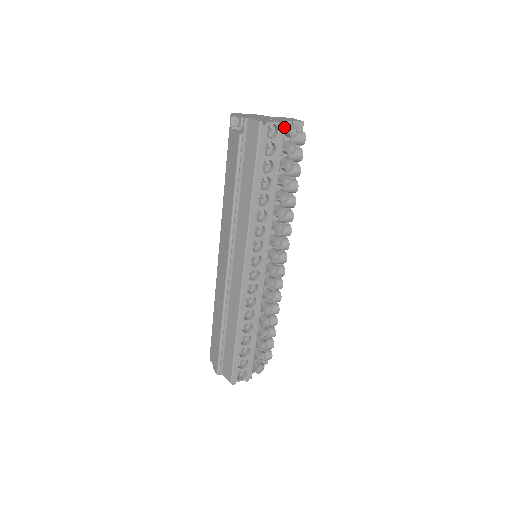
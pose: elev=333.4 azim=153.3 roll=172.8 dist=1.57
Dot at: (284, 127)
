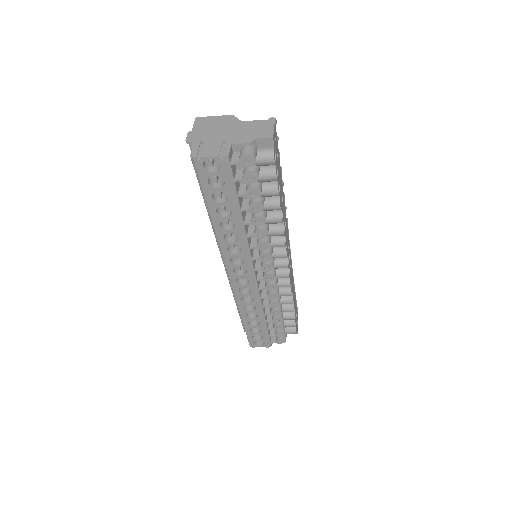
Dot at: (227, 160)
